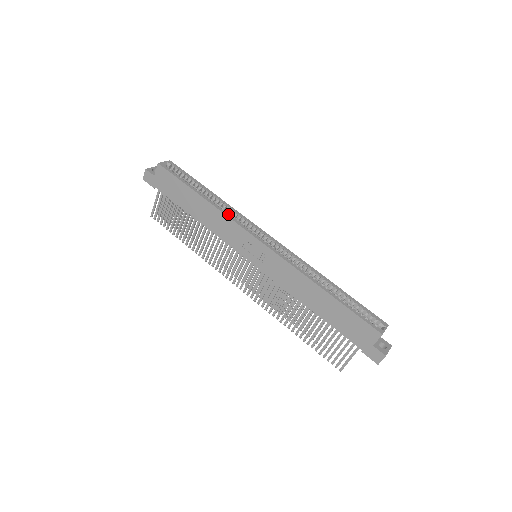
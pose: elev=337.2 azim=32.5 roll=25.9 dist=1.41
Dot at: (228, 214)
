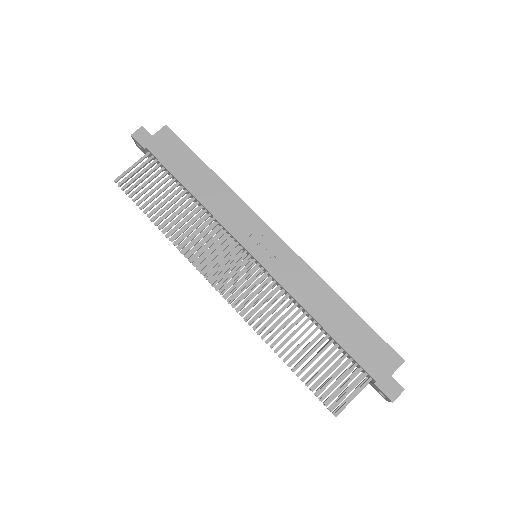
Dot at: (241, 199)
